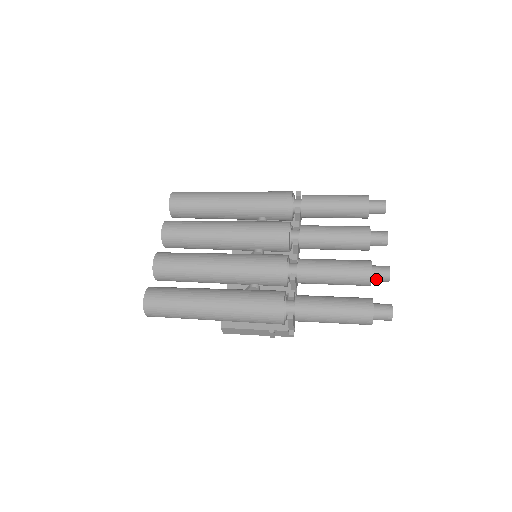
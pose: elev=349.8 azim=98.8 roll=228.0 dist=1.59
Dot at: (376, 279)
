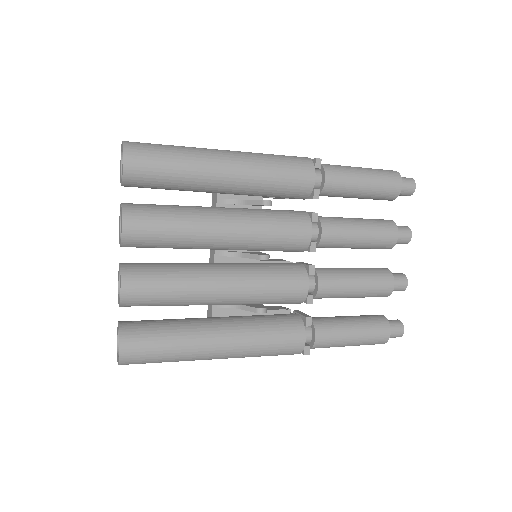
Dot at: occluded
